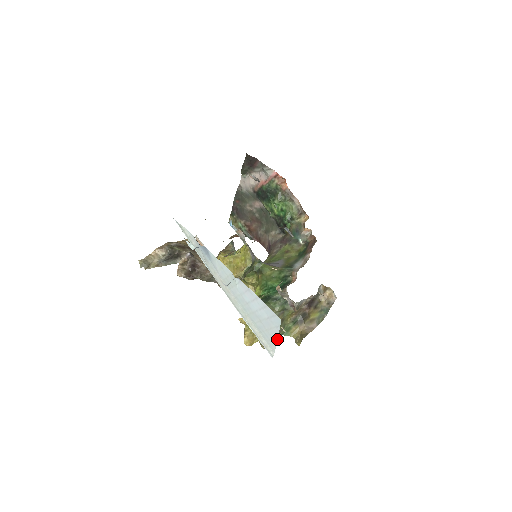
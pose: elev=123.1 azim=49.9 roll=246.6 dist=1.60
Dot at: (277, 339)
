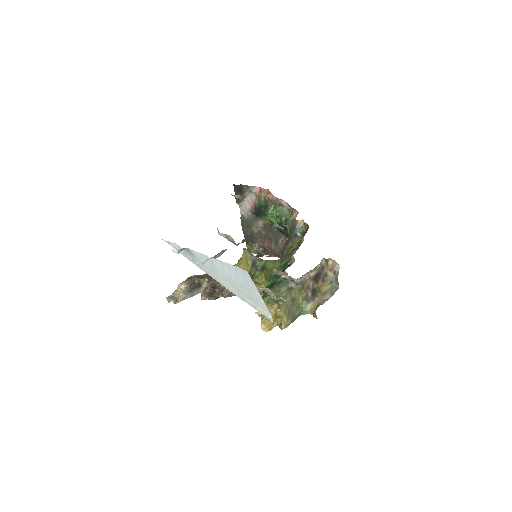
Dot at: (261, 297)
